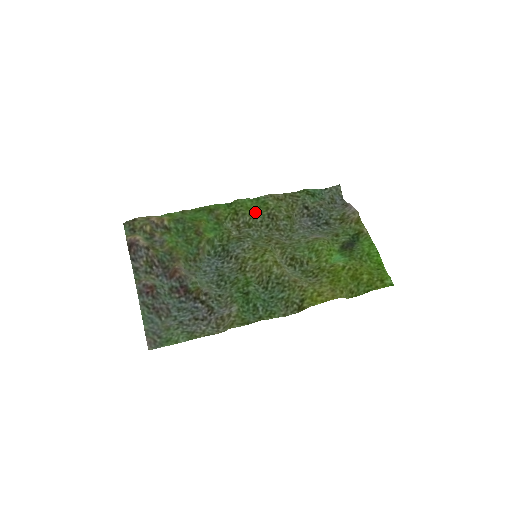
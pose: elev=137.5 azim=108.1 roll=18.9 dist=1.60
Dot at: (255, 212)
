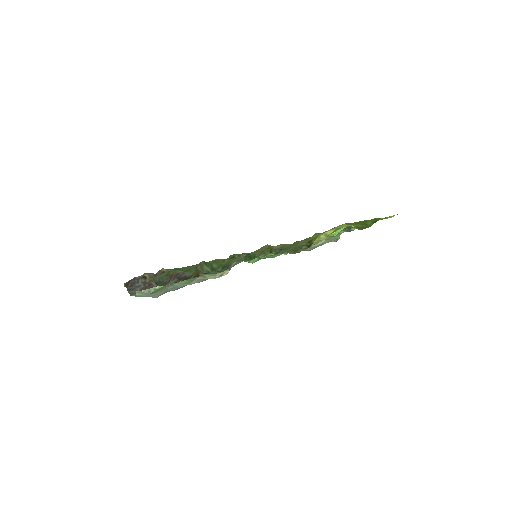
Dot at: (251, 253)
